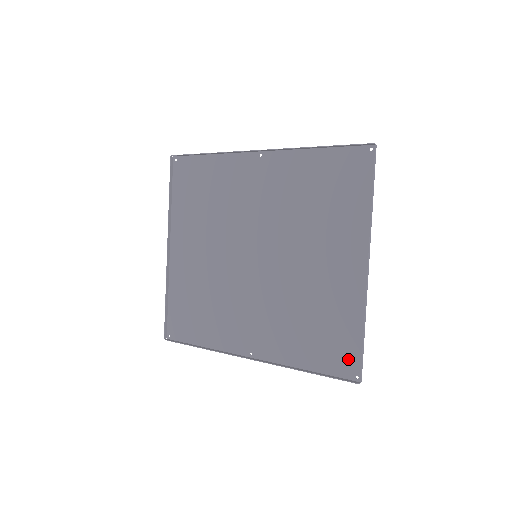
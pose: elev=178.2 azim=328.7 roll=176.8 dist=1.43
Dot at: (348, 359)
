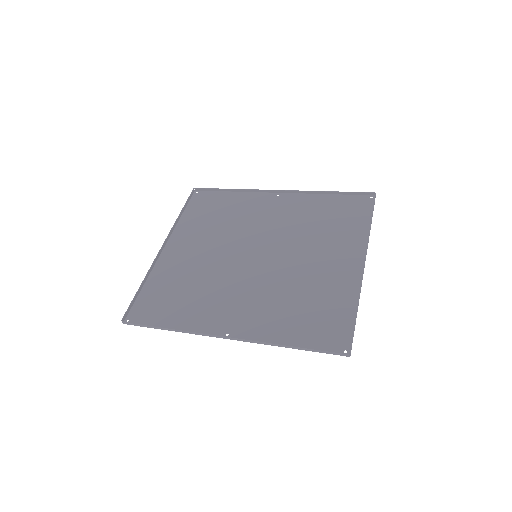
Dot at: (338, 335)
